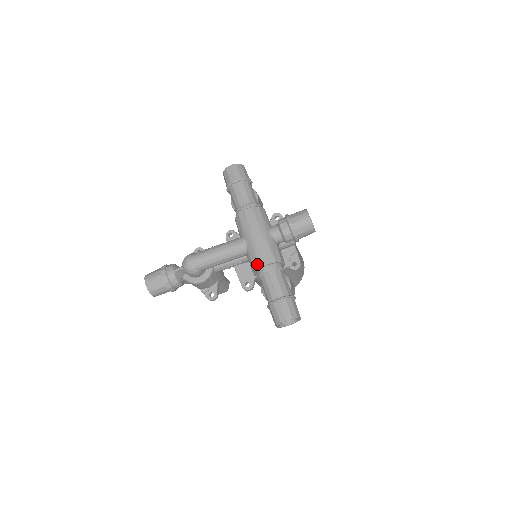
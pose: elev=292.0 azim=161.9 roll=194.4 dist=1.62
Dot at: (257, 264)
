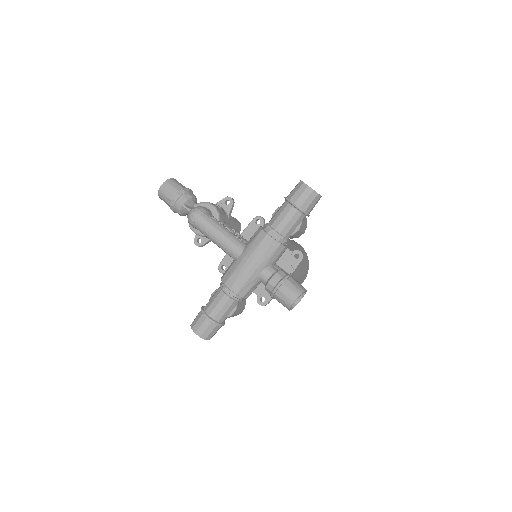
Dot at: (226, 279)
